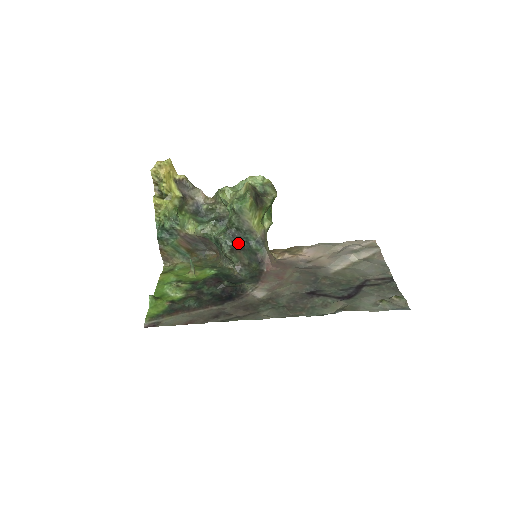
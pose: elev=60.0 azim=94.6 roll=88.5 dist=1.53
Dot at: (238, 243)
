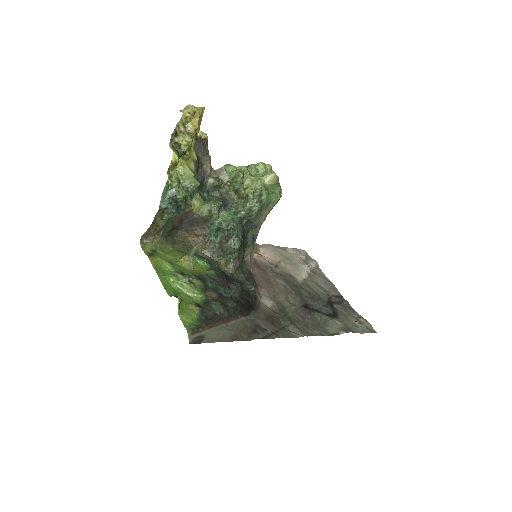
Dot at: (243, 237)
